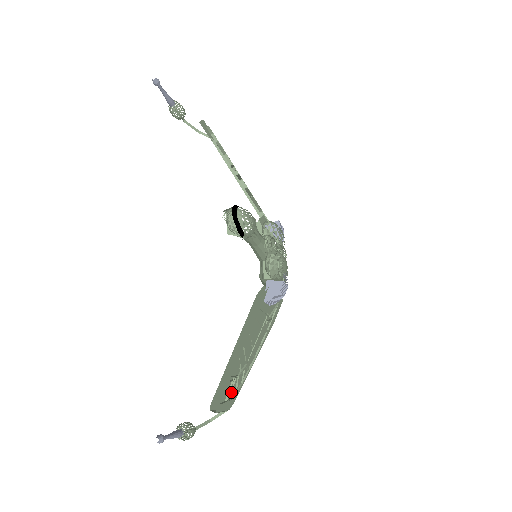
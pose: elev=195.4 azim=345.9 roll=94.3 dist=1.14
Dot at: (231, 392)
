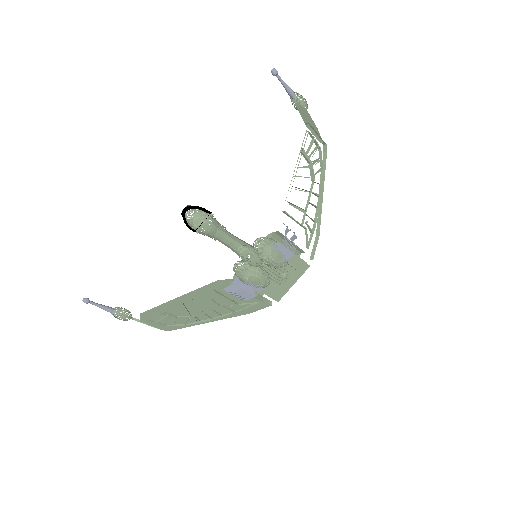
Dot at: (166, 321)
